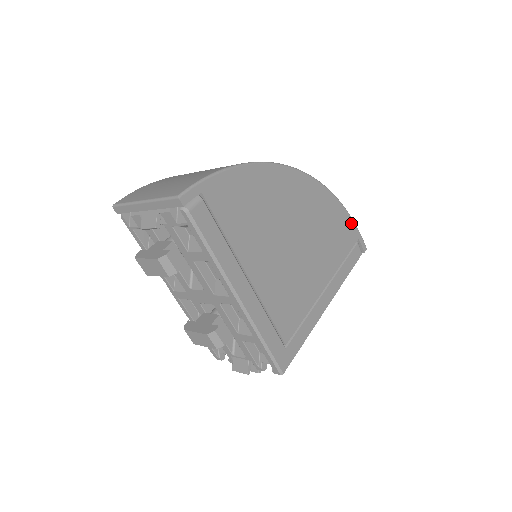
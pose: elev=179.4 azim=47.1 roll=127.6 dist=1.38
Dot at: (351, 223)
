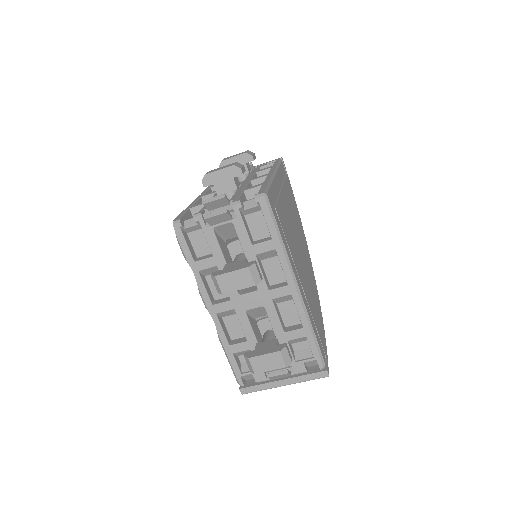
Dot at: (325, 343)
